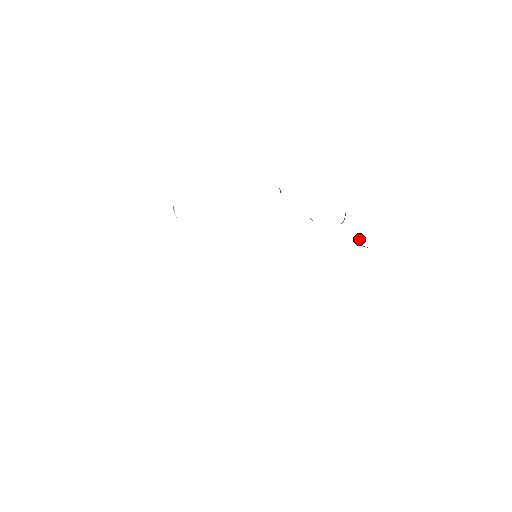
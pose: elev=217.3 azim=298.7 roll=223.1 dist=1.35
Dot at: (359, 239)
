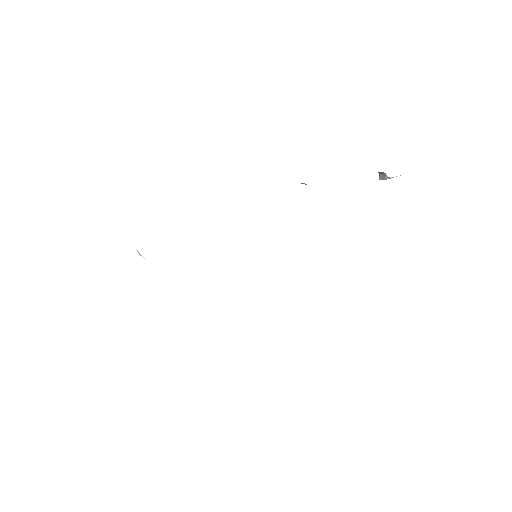
Dot at: (380, 173)
